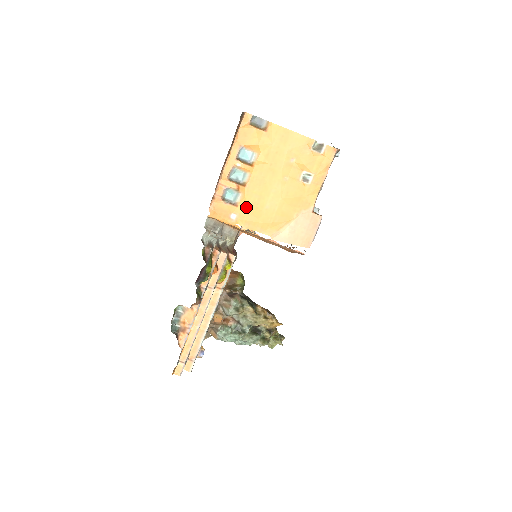
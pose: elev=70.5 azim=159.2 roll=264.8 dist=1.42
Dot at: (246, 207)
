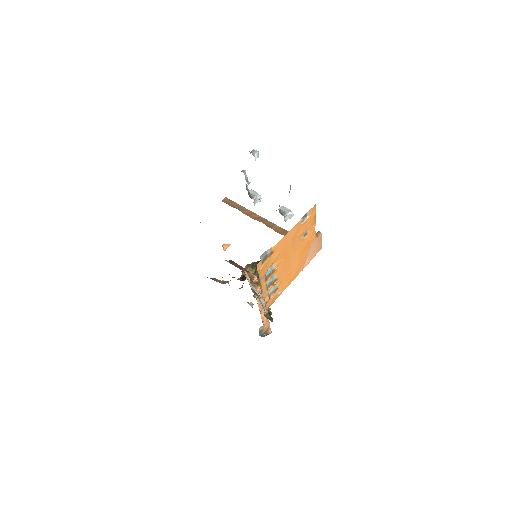
Dot at: (283, 283)
